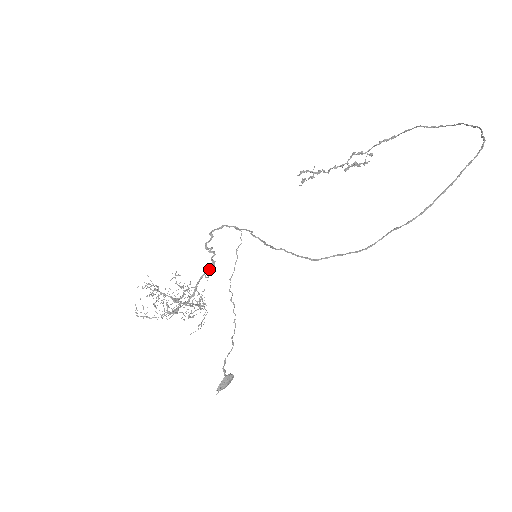
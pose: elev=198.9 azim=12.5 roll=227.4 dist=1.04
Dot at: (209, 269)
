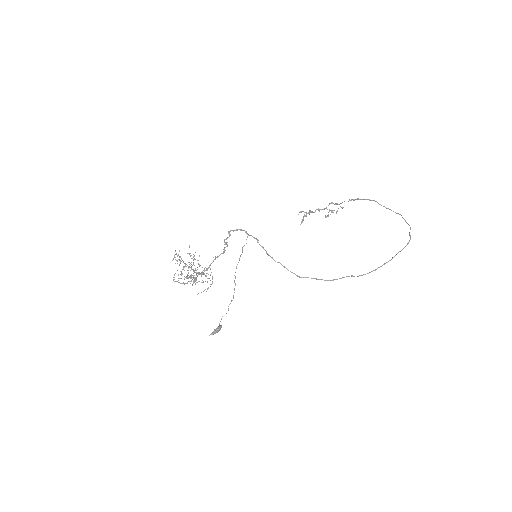
Dot at: (220, 254)
